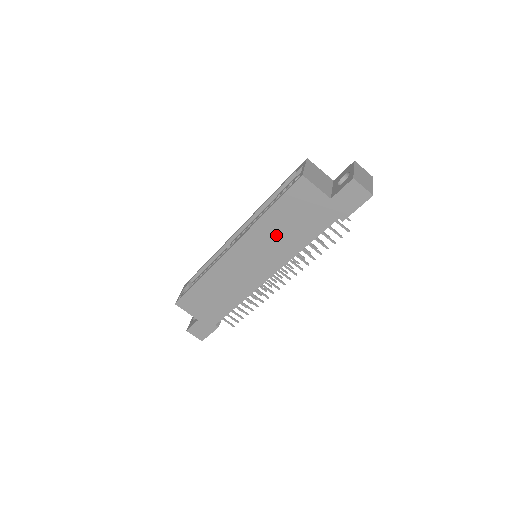
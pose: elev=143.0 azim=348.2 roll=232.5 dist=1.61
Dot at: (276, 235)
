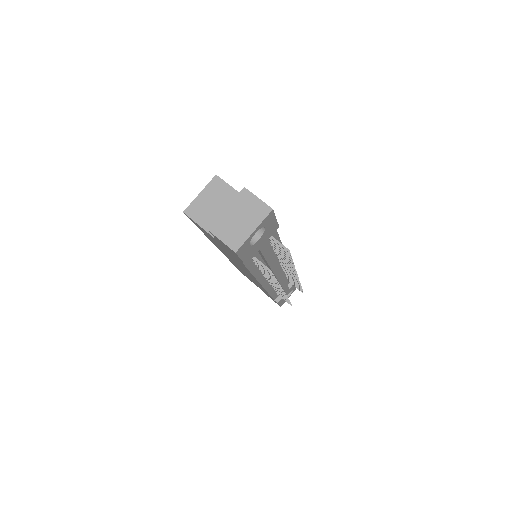
Dot at: (227, 254)
